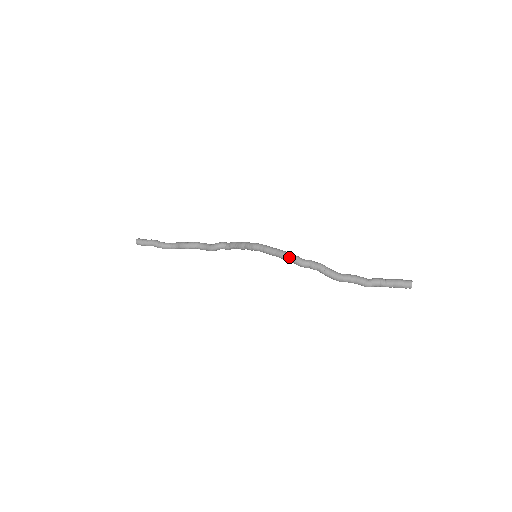
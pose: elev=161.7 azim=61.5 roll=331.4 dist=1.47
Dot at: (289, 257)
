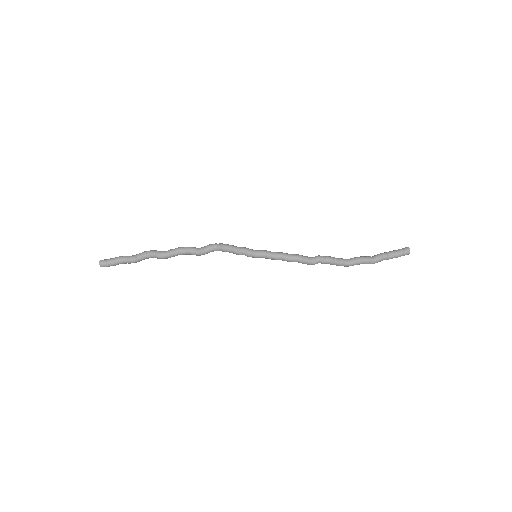
Dot at: (299, 262)
